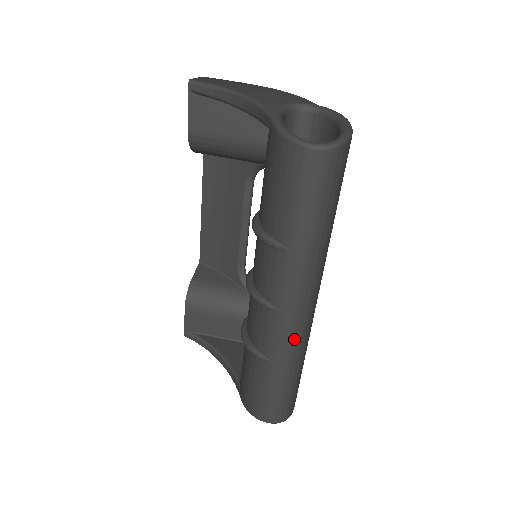
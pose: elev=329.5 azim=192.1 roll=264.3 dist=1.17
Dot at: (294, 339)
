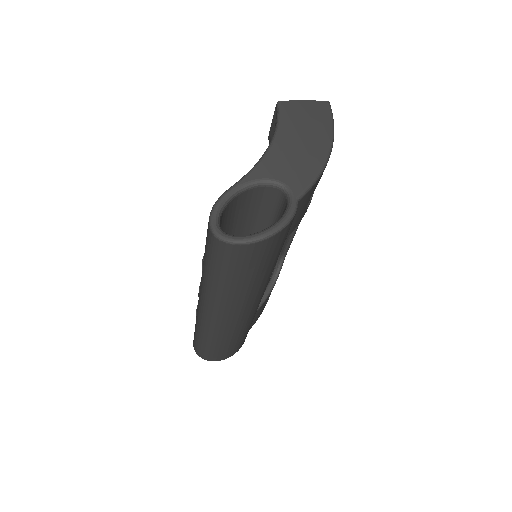
Dot at: (204, 323)
